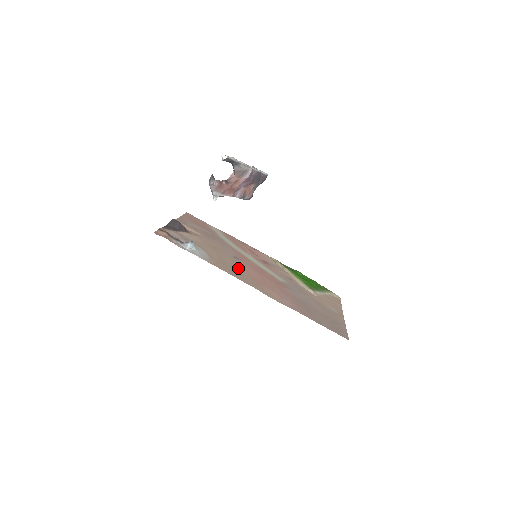
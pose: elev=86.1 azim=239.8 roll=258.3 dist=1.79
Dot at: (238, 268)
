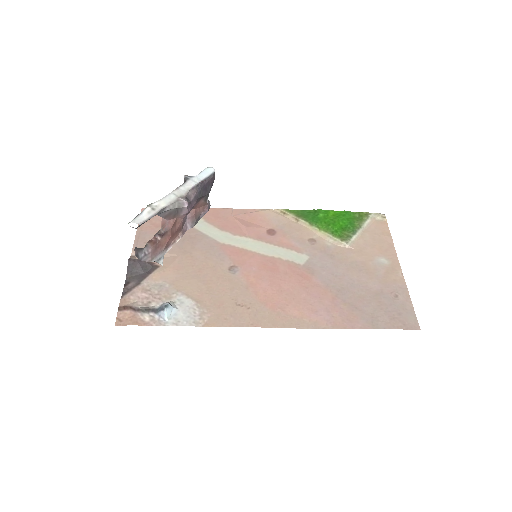
Dot at: (241, 296)
